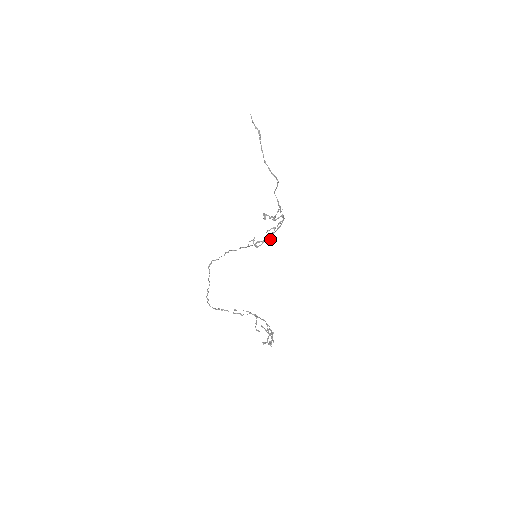
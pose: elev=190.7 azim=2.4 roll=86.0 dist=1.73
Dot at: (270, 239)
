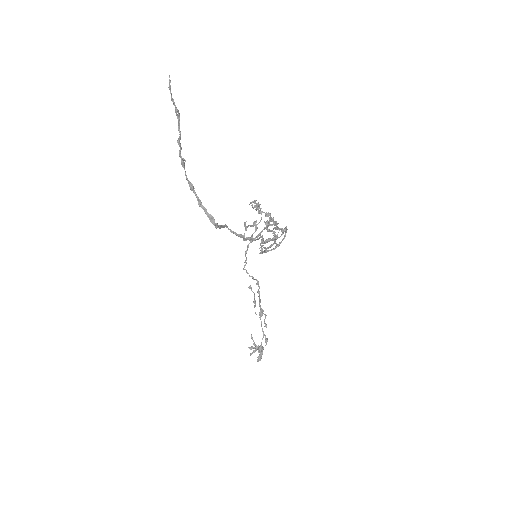
Dot at: (263, 252)
